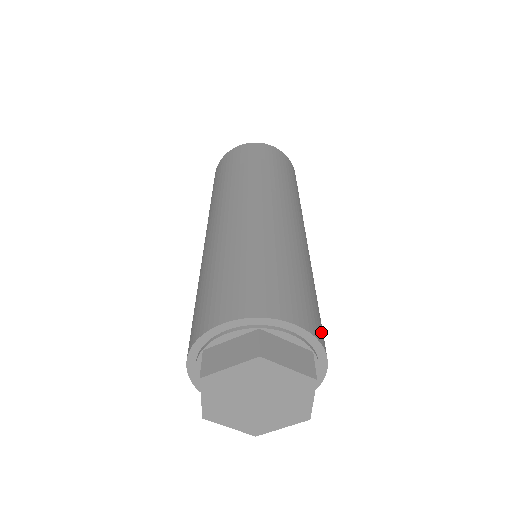
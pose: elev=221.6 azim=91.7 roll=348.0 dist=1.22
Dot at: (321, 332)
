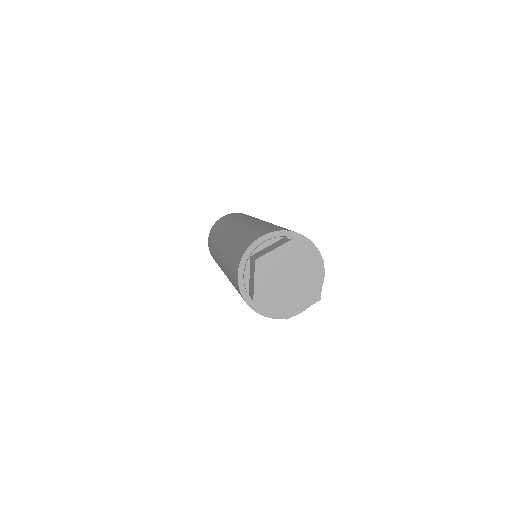
Dot at: (284, 229)
